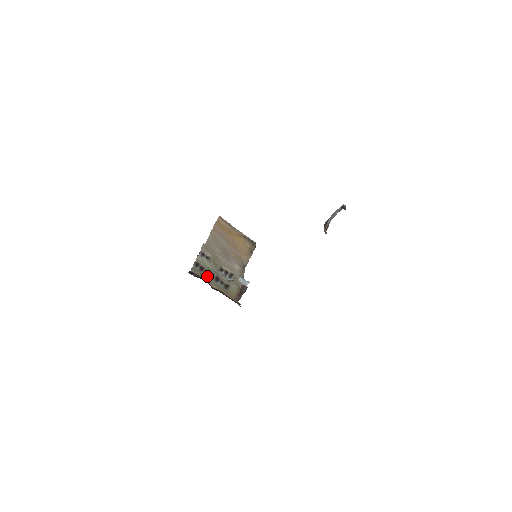
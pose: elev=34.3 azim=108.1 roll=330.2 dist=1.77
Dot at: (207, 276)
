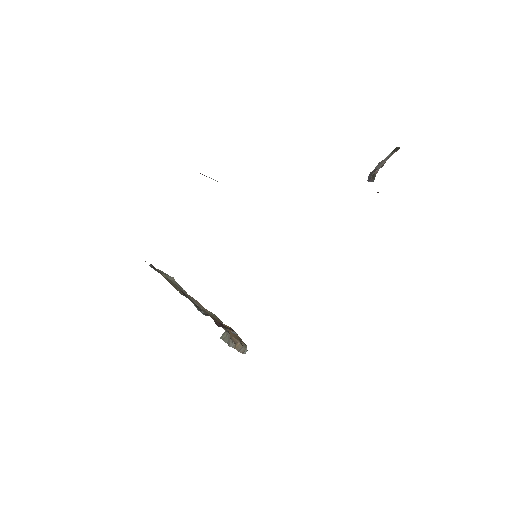
Dot at: occluded
